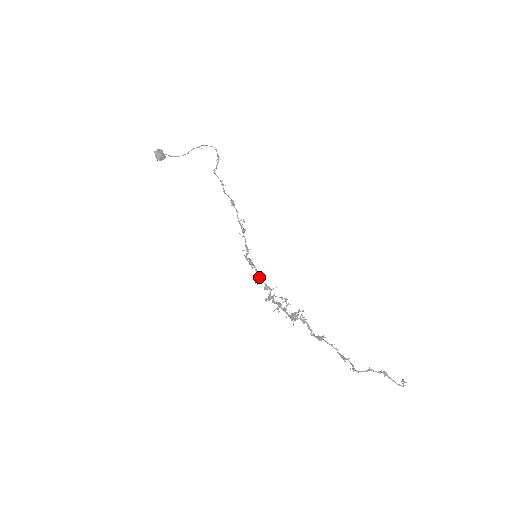
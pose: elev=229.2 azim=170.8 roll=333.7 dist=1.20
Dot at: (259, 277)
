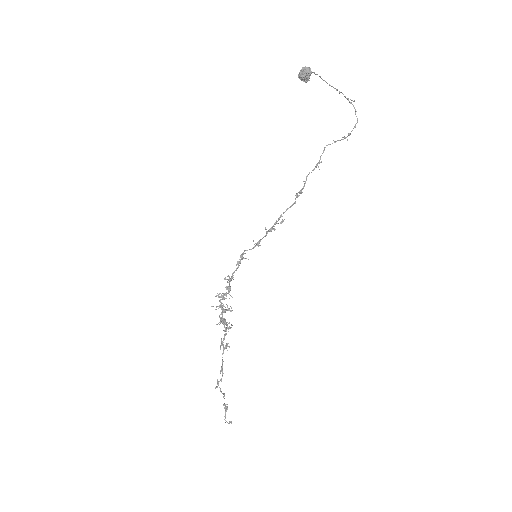
Dot at: (231, 278)
